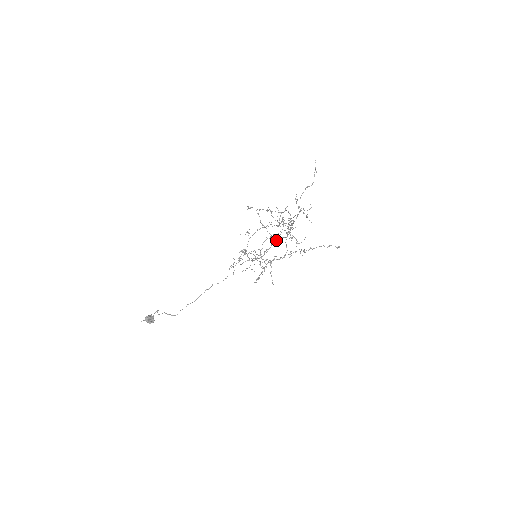
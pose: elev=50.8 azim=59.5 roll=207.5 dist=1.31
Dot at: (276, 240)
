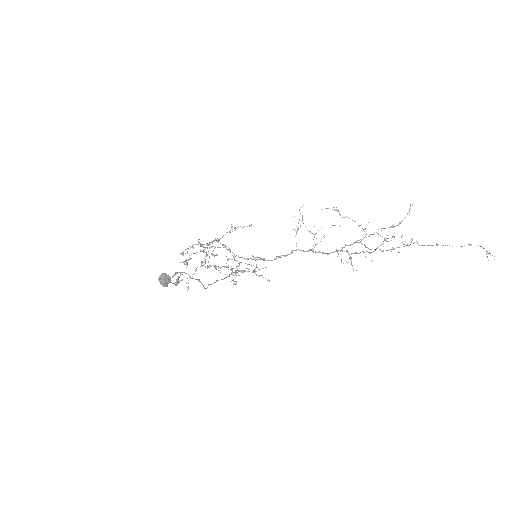
Dot at: (307, 251)
